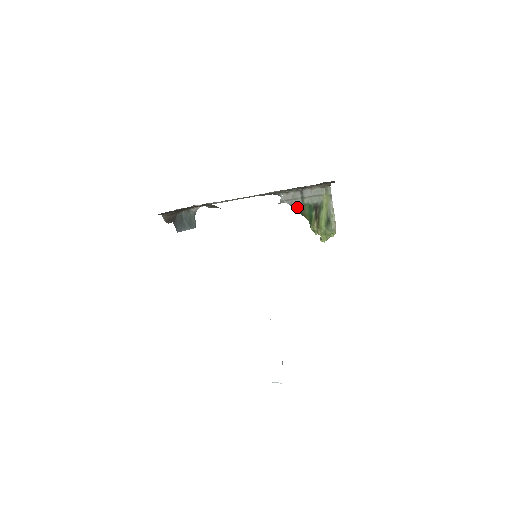
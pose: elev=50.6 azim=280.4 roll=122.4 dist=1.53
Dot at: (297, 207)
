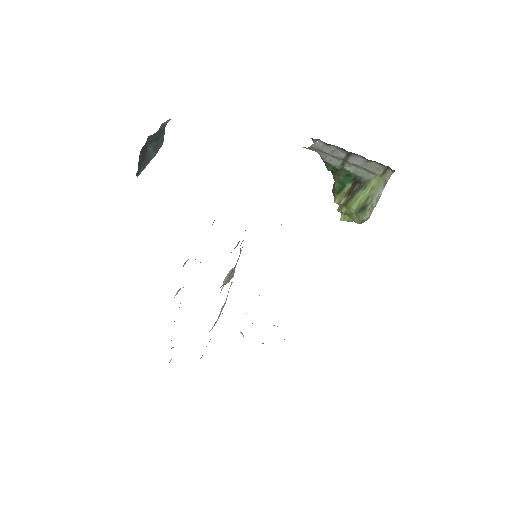
Dot at: (330, 166)
